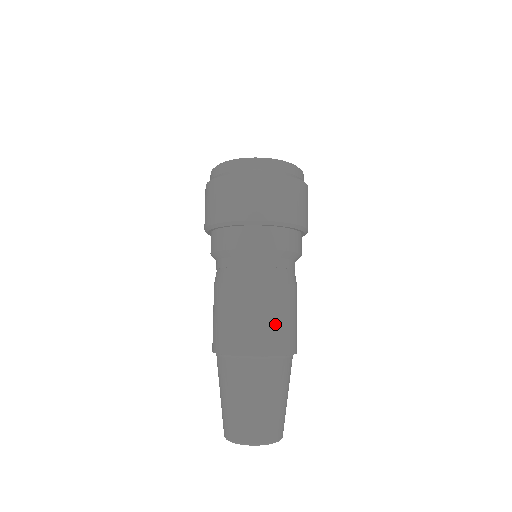
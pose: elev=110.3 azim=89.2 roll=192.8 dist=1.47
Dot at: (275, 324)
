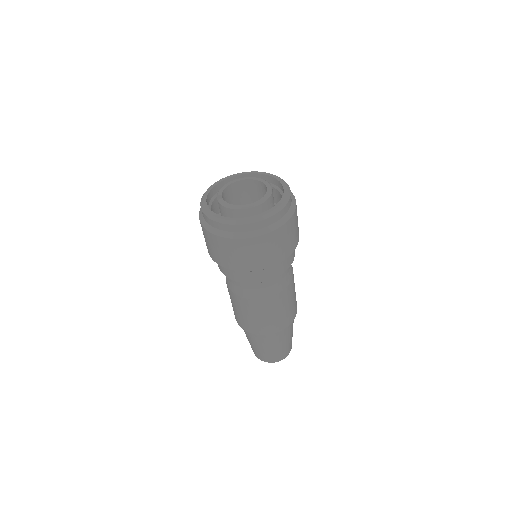
Dot at: (284, 313)
